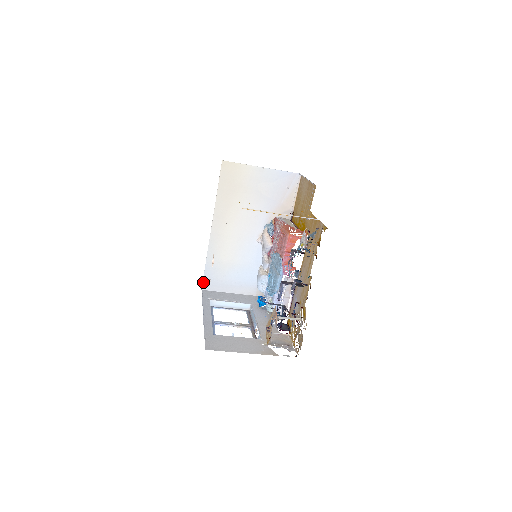
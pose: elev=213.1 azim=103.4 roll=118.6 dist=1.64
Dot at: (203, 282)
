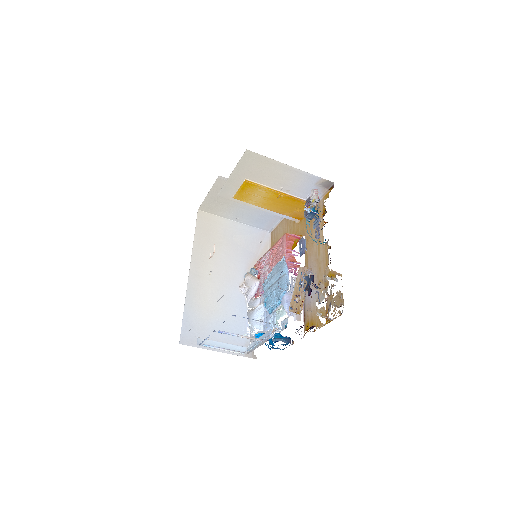
Dot at: (181, 334)
